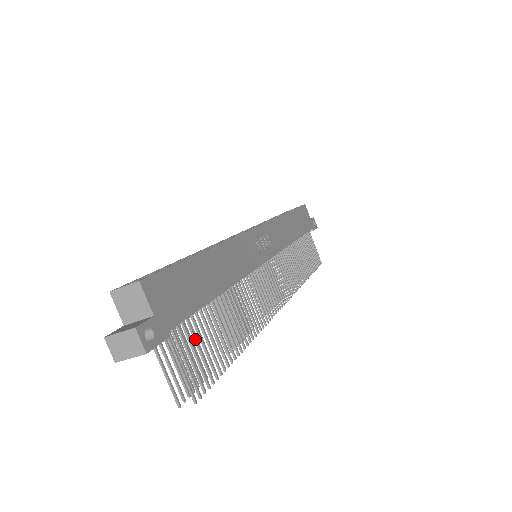
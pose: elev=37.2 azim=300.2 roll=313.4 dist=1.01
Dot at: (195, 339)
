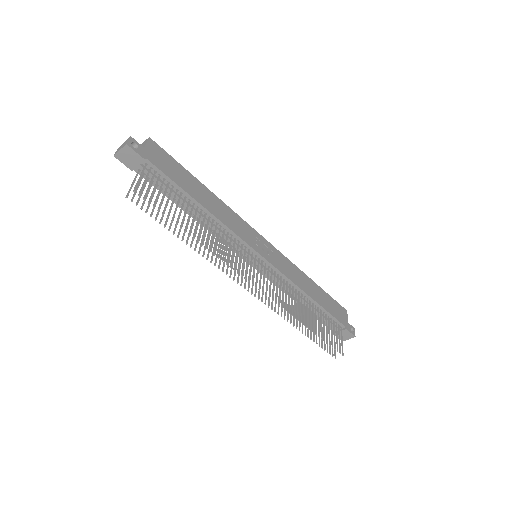
Dot at: (161, 187)
